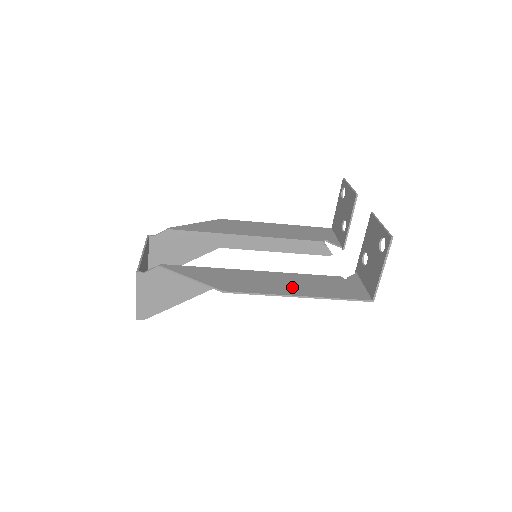
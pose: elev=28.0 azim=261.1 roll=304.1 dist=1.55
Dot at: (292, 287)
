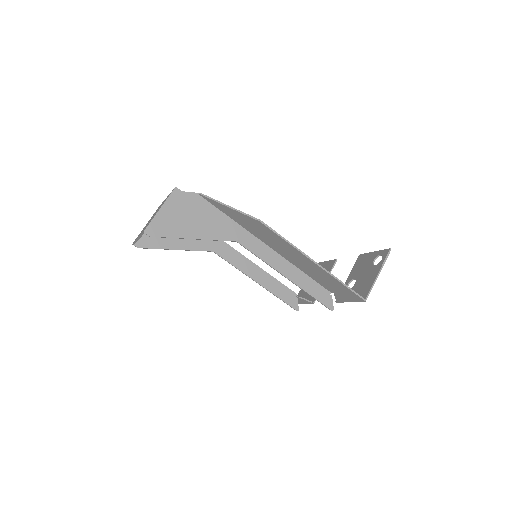
Dot at: (305, 260)
